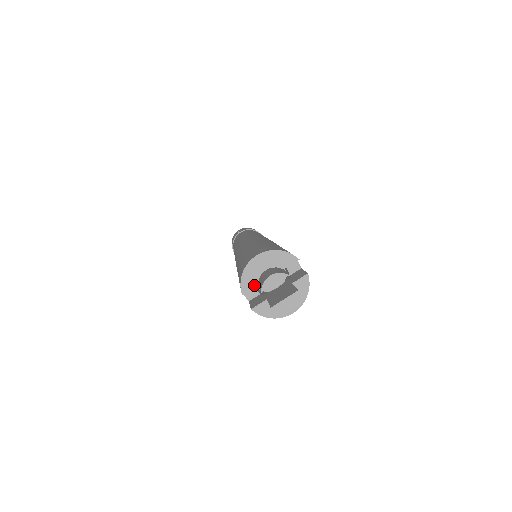
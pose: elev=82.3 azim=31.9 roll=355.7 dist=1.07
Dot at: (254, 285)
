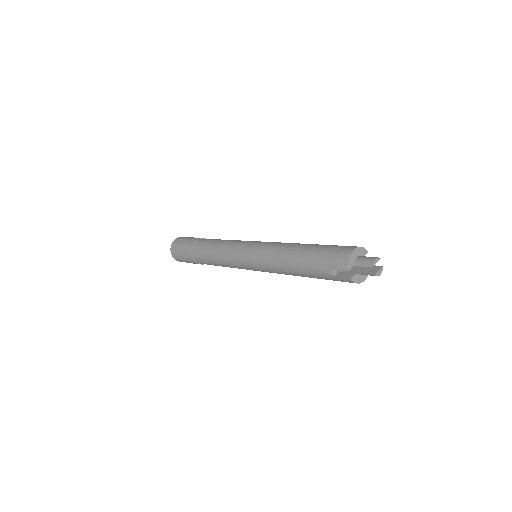
Dot at: occluded
